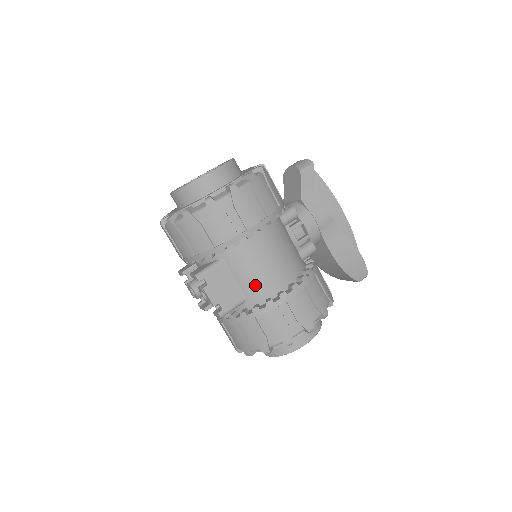
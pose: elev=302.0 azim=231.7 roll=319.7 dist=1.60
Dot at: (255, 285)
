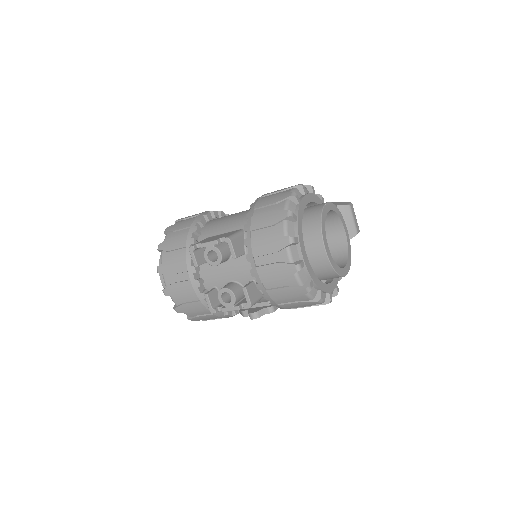
Dot at: (238, 220)
